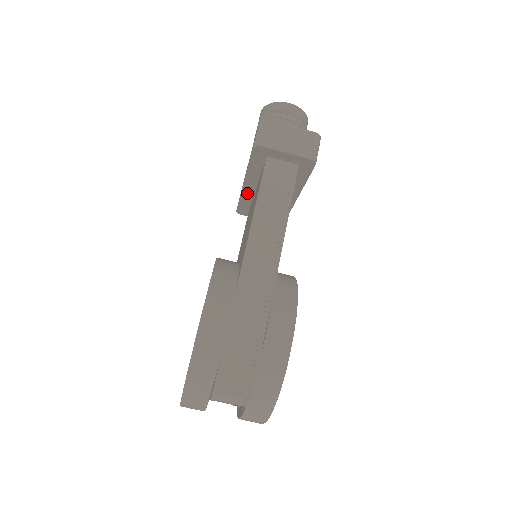
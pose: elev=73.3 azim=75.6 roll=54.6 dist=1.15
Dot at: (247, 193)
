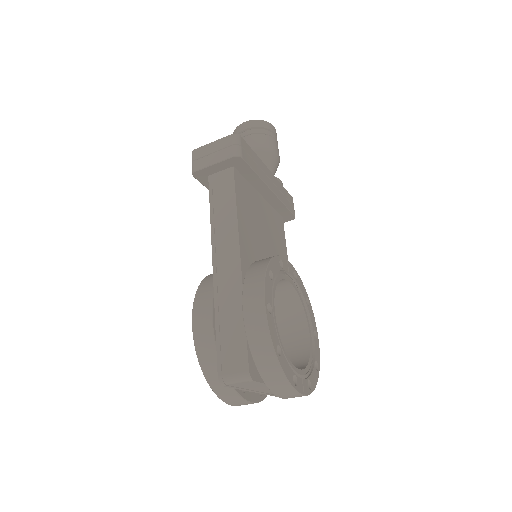
Dot at: occluded
